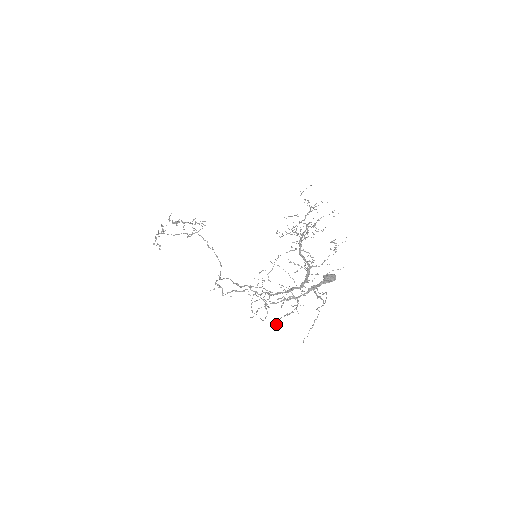
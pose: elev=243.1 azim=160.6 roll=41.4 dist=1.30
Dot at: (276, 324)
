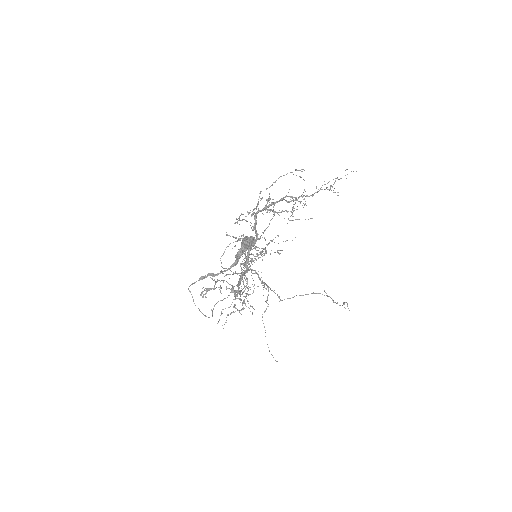
Dot at: (224, 324)
